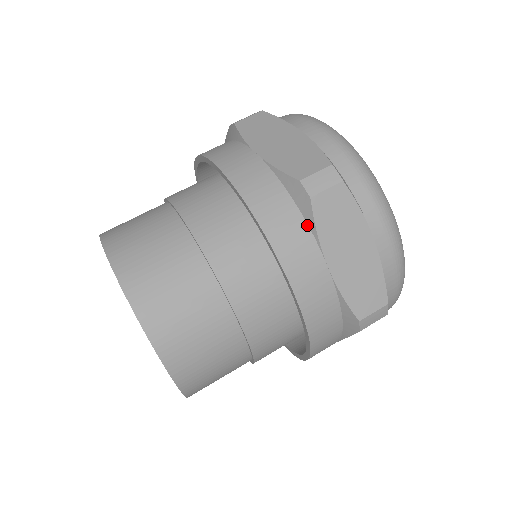
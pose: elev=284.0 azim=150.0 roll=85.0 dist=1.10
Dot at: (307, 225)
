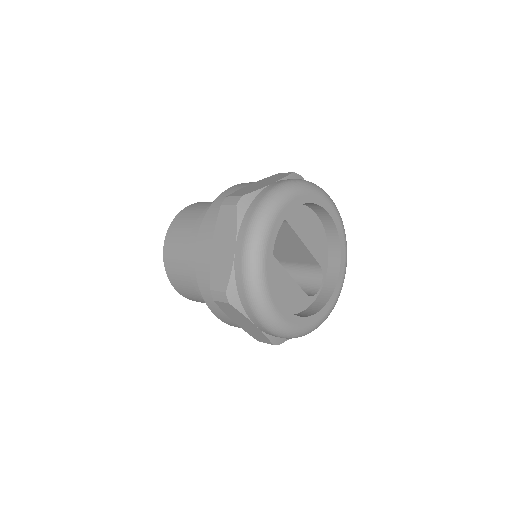
Dot at: occluded
